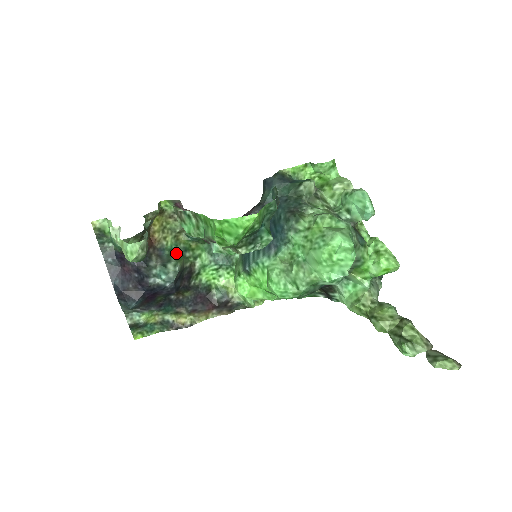
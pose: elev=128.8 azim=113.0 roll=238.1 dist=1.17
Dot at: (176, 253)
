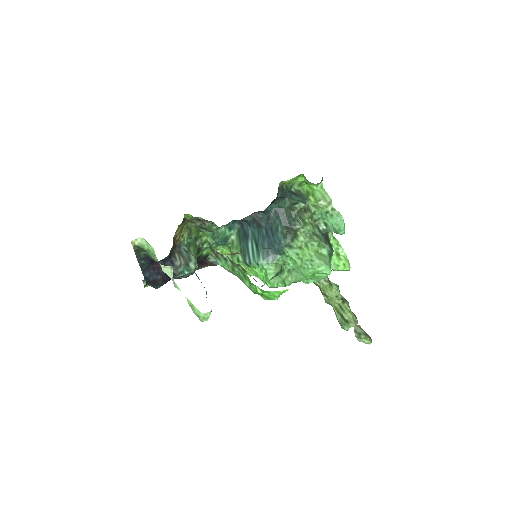
Dot at: (191, 246)
